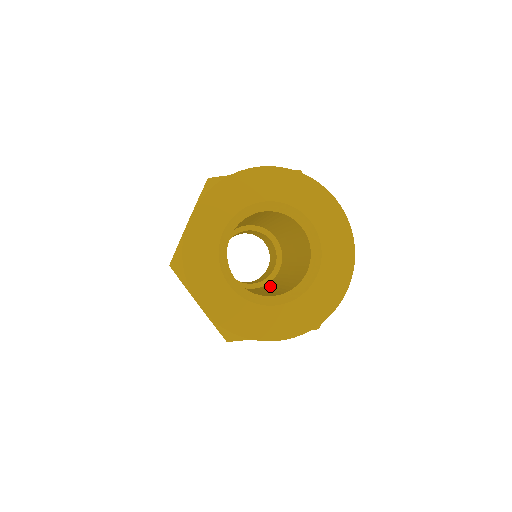
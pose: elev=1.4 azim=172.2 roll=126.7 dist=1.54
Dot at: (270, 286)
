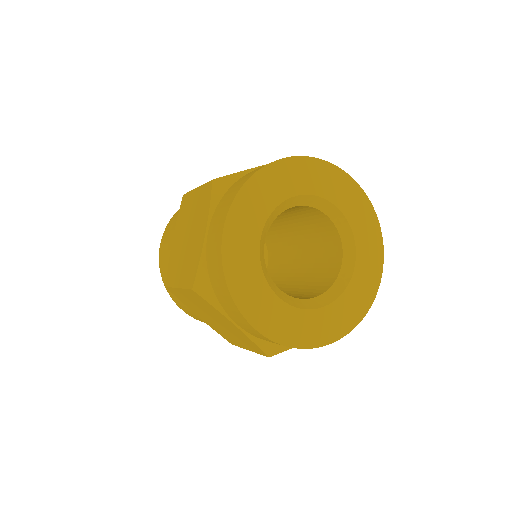
Dot at: occluded
